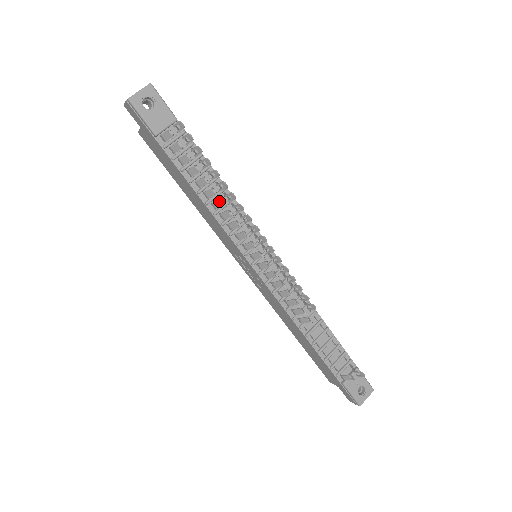
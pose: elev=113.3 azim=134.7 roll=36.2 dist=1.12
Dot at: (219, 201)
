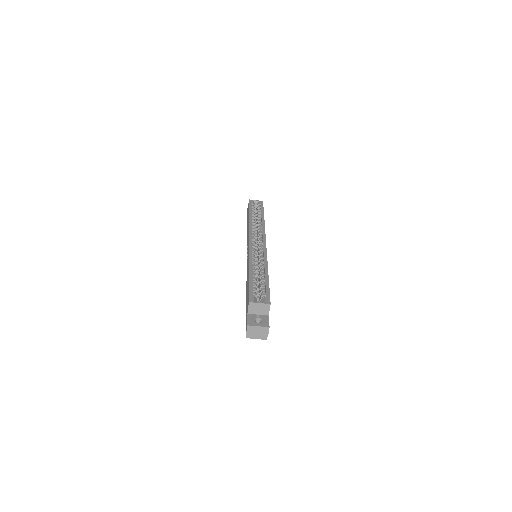
Dot at: occluded
